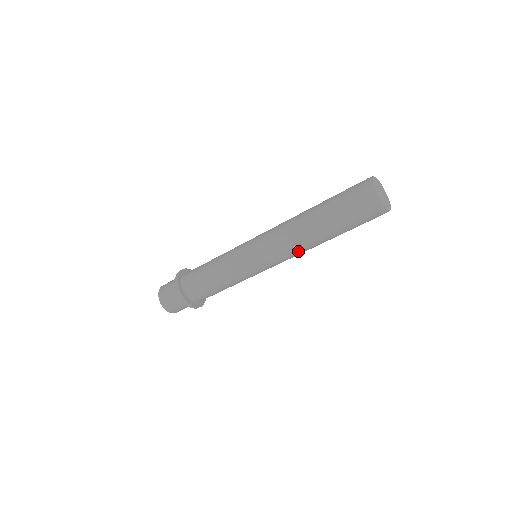
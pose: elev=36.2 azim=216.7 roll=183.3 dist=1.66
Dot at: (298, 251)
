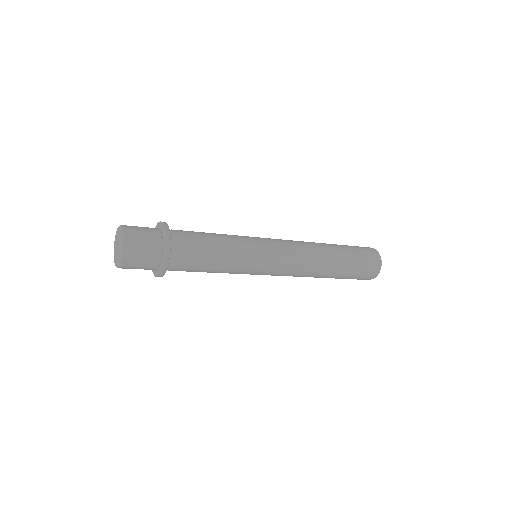
Dot at: (306, 270)
